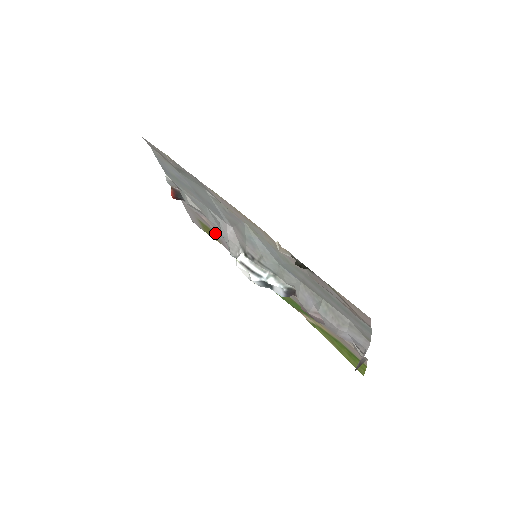
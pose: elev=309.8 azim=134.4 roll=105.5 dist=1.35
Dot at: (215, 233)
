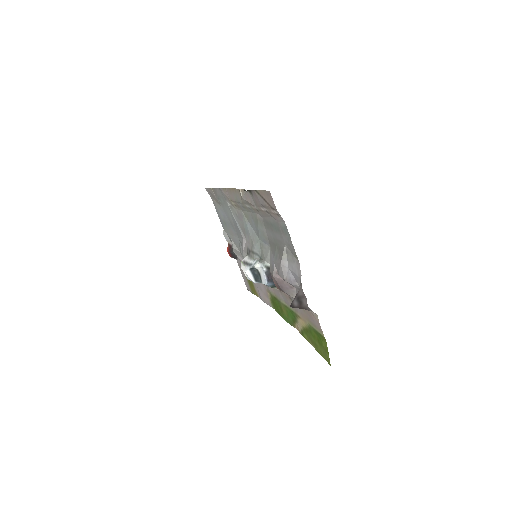
Dot at: occluded
